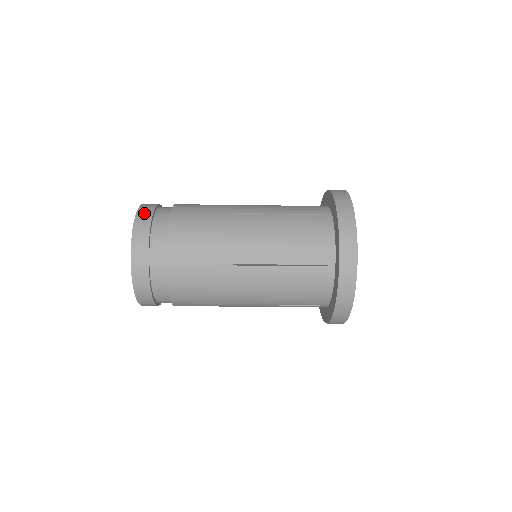
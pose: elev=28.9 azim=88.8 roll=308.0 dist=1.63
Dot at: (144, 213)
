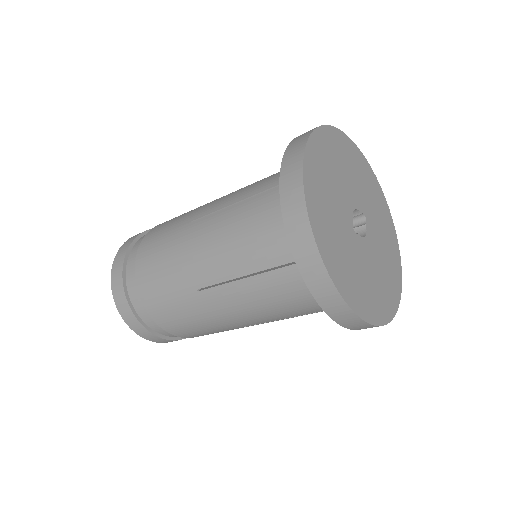
Dot at: (121, 252)
